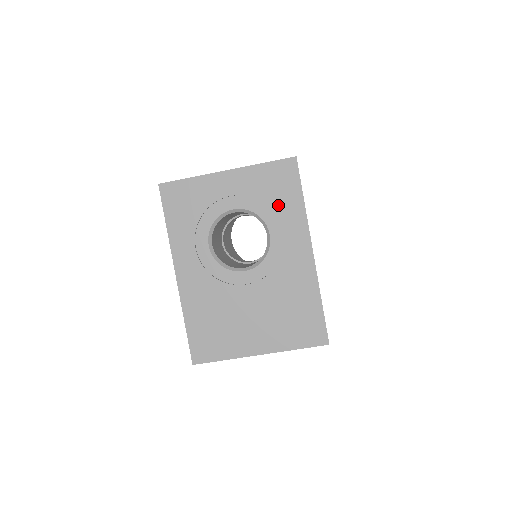
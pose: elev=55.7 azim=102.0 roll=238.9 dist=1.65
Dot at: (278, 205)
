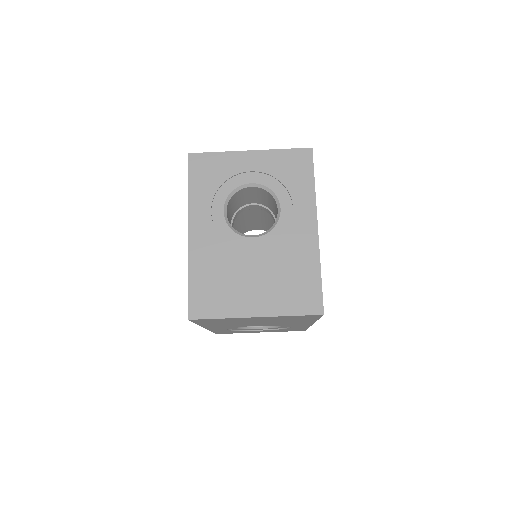
Dot at: (291, 184)
